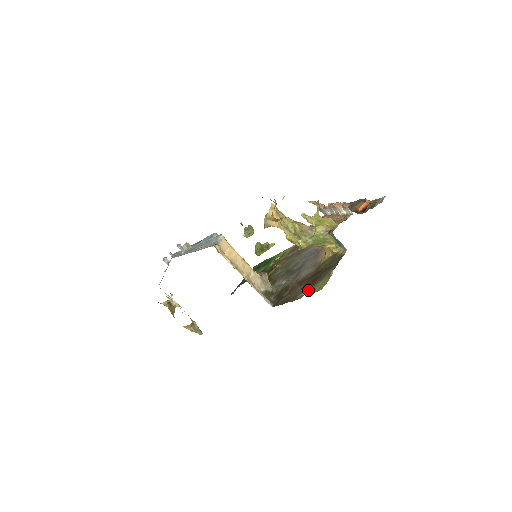
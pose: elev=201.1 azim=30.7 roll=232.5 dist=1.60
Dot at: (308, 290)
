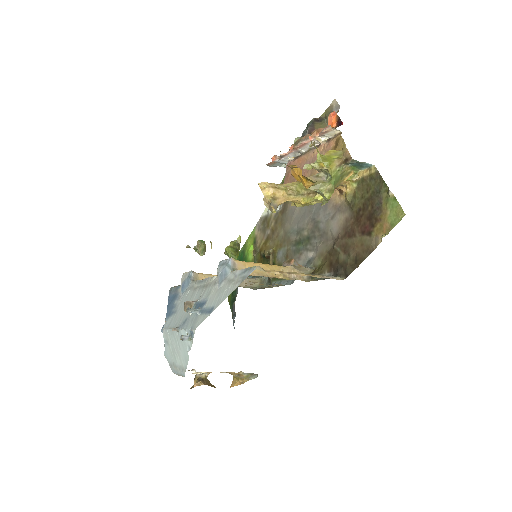
Dot at: (379, 230)
